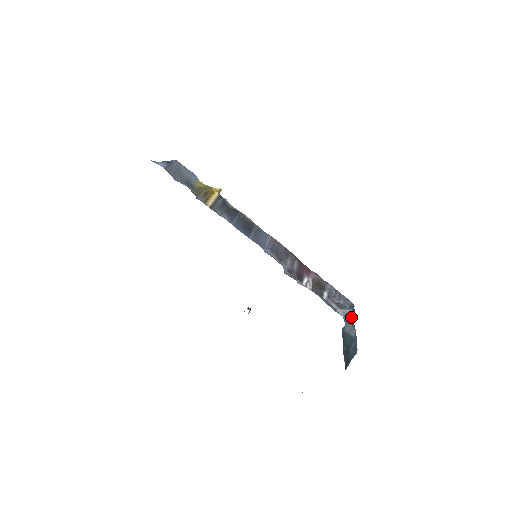
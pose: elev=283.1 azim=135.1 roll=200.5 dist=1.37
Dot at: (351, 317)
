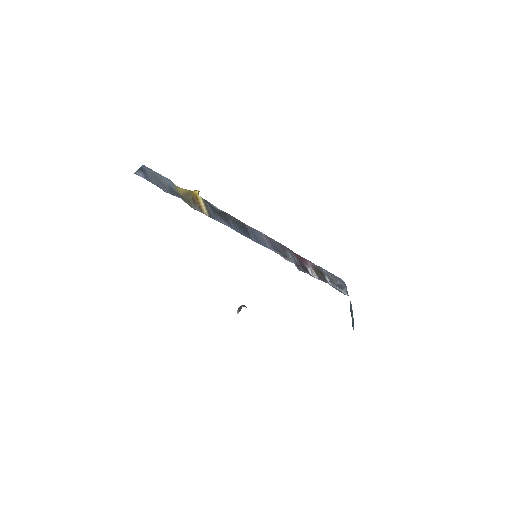
Dot at: occluded
